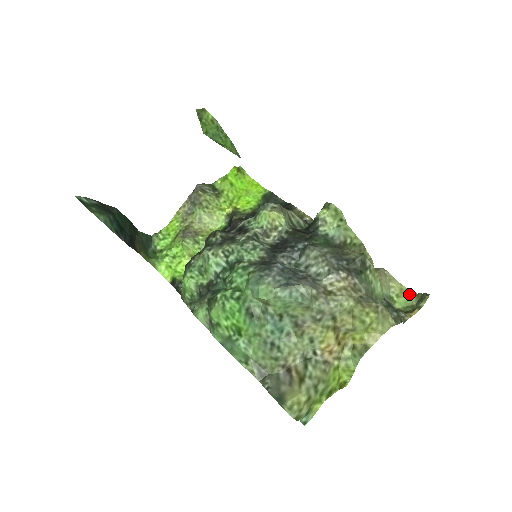
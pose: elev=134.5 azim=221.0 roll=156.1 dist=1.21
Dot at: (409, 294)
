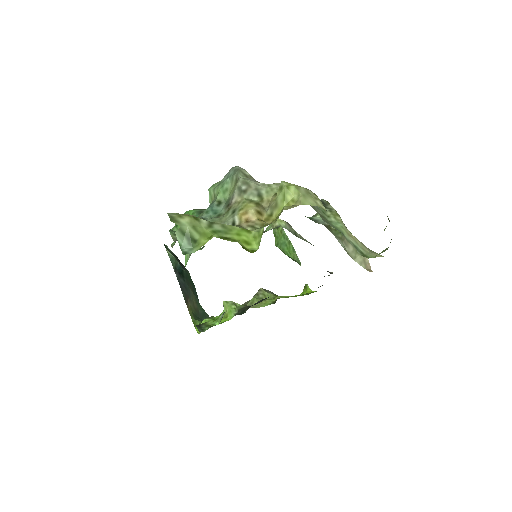
Dot at: occluded
